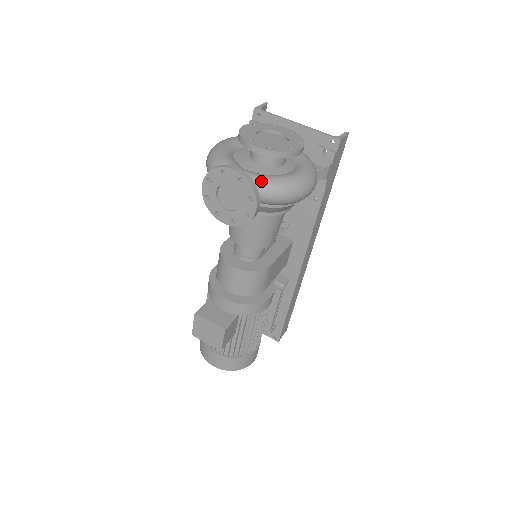
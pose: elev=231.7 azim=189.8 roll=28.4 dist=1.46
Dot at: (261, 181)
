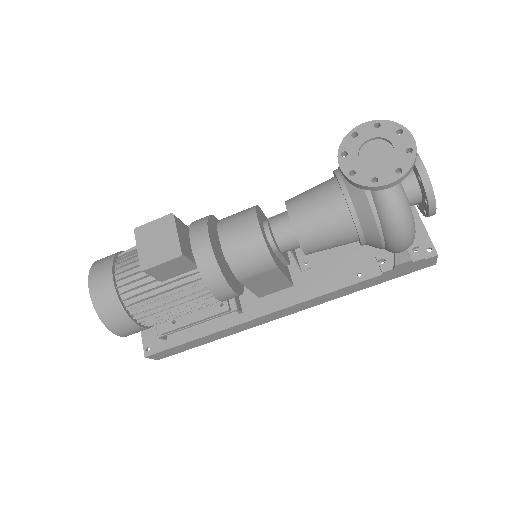
Dot at: occluded
